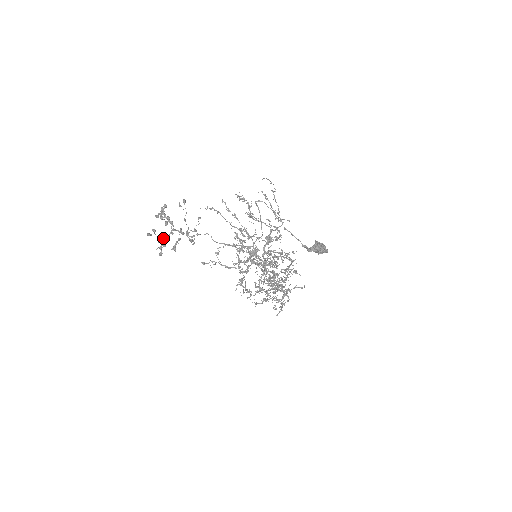
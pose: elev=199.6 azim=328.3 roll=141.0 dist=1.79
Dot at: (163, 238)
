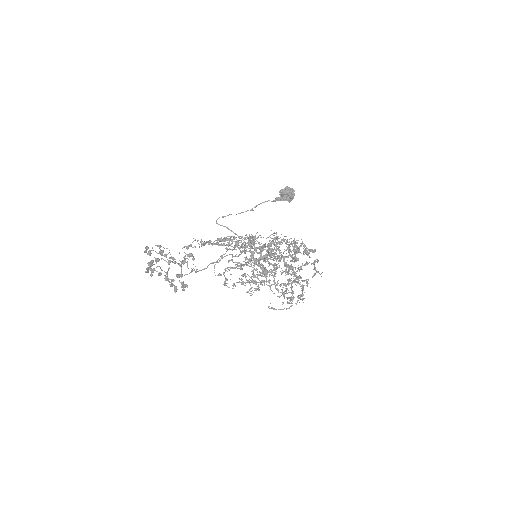
Dot at: (166, 272)
